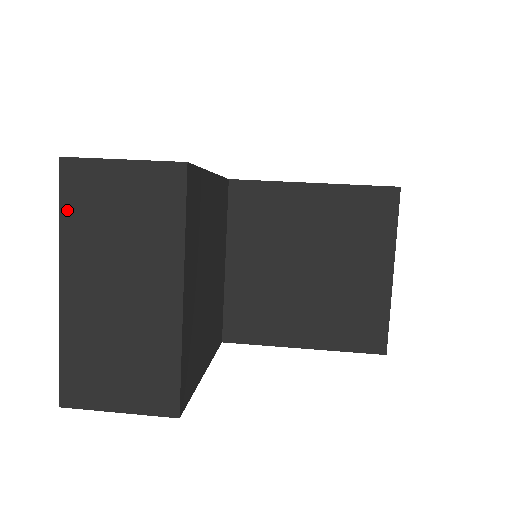
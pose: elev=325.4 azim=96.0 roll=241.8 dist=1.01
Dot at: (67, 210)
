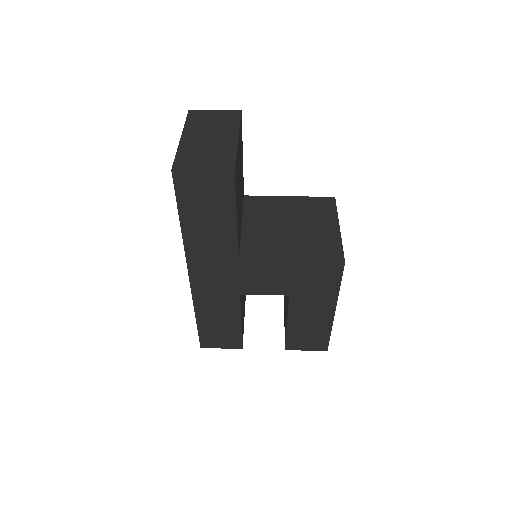
Dot at: (189, 120)
